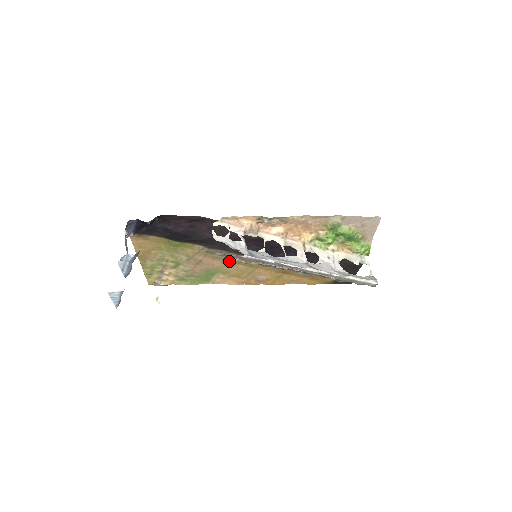
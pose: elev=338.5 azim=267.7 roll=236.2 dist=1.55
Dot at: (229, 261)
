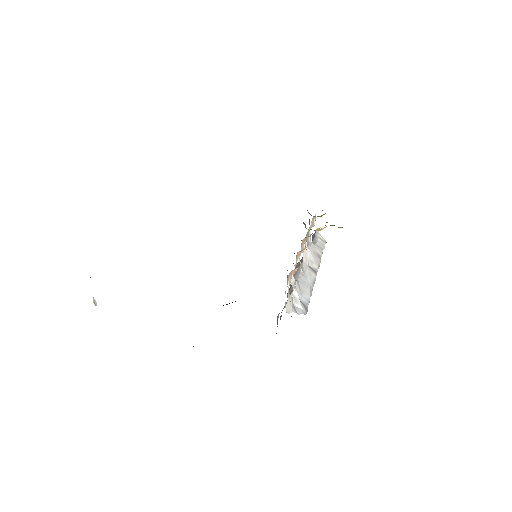
Dot at: occluded
